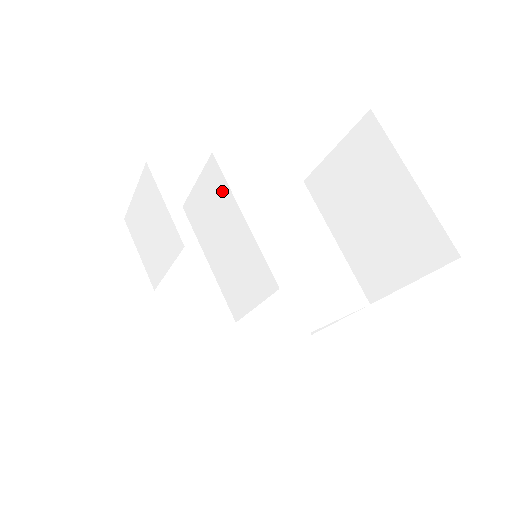
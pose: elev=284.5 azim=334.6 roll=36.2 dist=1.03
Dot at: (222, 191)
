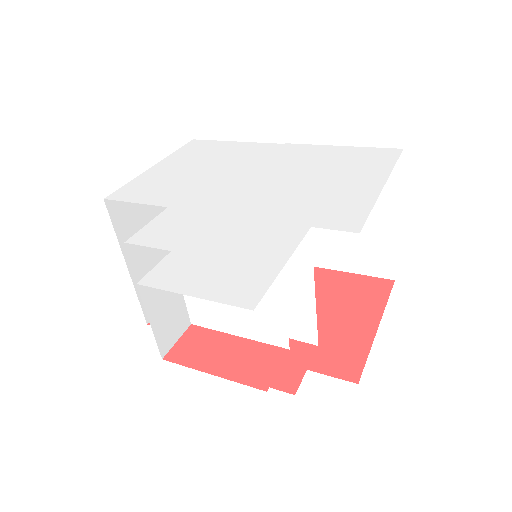
Dot at: (299, 258)
